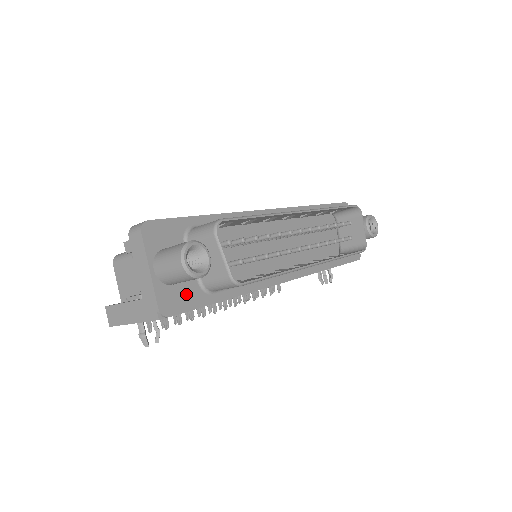
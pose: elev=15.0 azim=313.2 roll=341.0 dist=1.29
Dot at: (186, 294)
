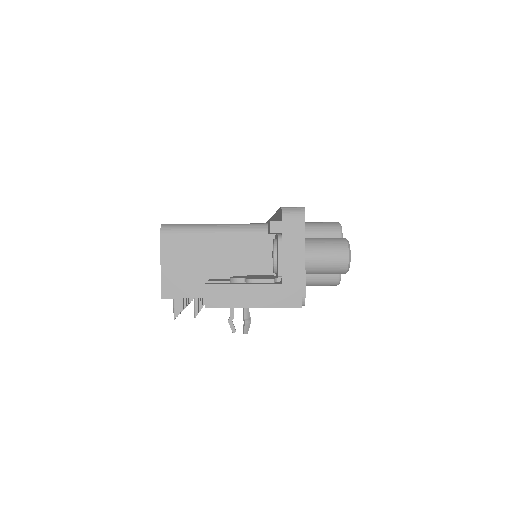
Dot at: occluded
